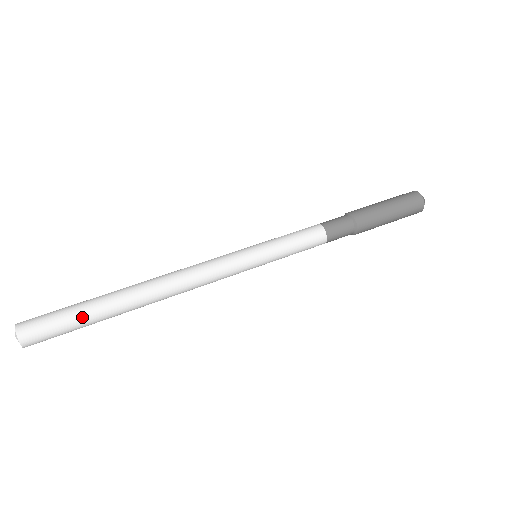
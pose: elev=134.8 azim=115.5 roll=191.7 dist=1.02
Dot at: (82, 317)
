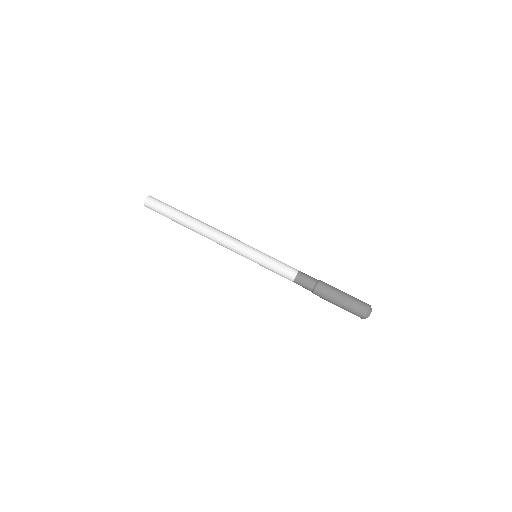
Dot at: (170, 212)
